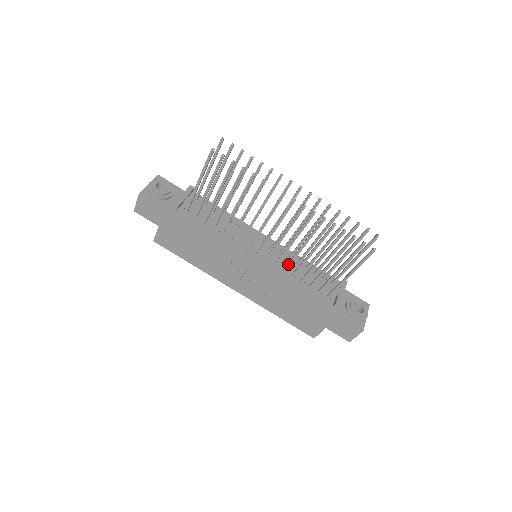
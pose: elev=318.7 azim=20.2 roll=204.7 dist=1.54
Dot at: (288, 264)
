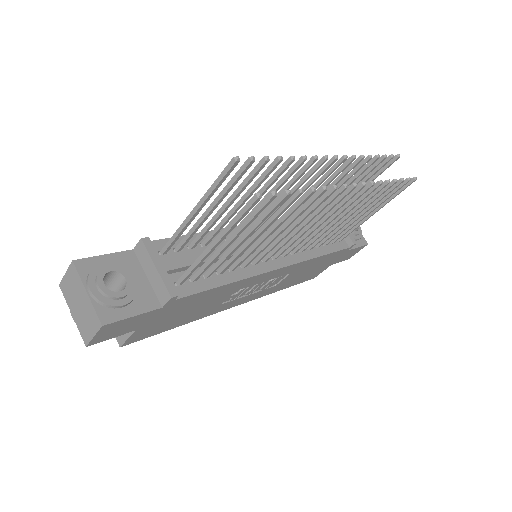
Dot at: (311, 244)
